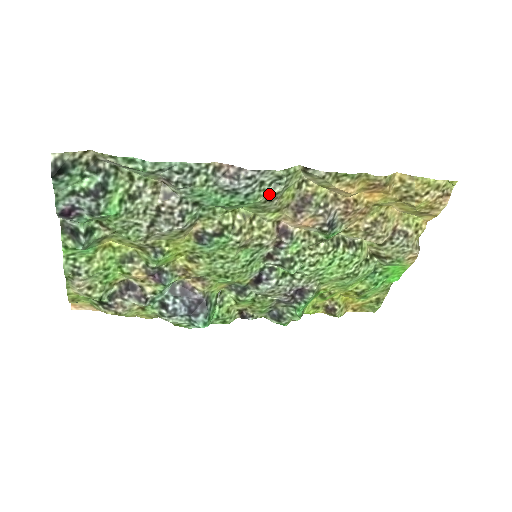
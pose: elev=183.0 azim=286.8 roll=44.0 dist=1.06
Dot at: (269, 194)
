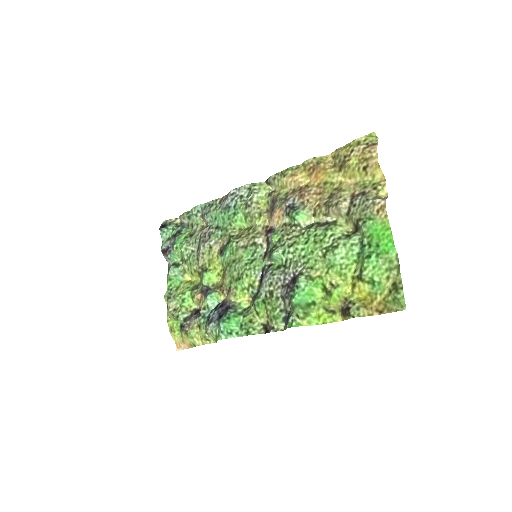
Dot at: (246, 201)
